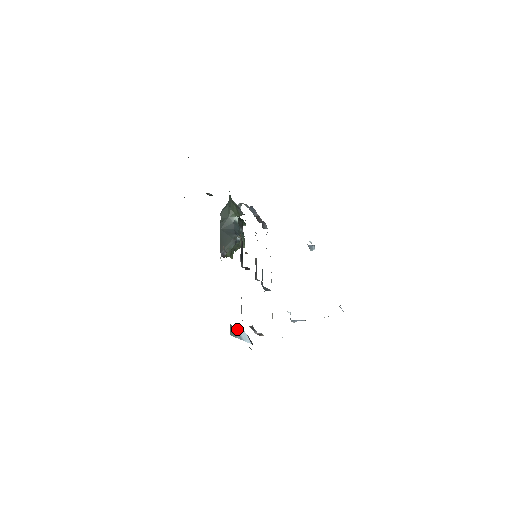
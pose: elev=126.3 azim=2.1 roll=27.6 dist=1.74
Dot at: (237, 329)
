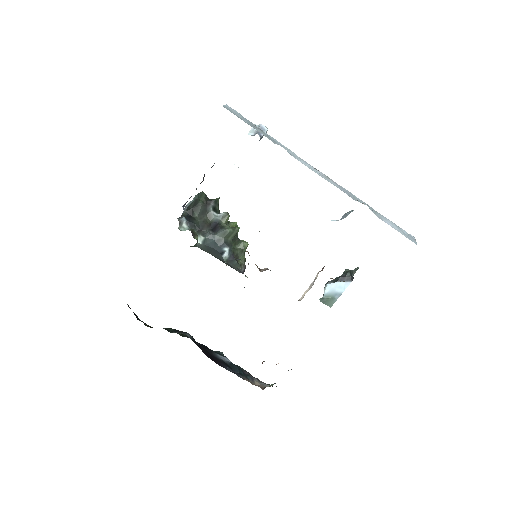
Dot at: (328, 292)
